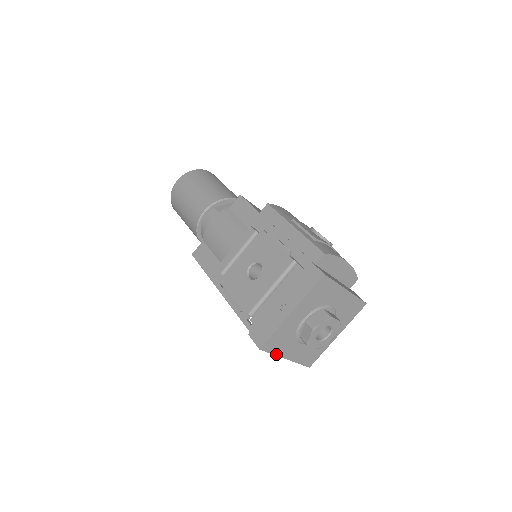
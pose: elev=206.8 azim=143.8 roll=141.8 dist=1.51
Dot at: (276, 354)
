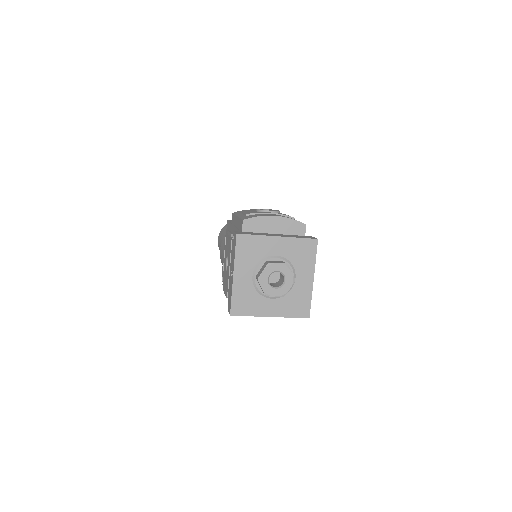
Dot at: (253, 315)
